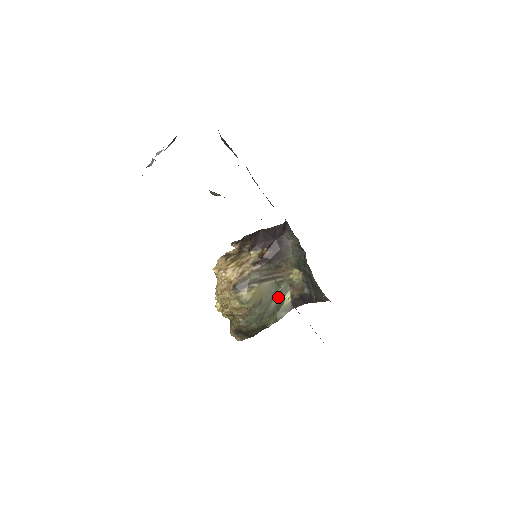
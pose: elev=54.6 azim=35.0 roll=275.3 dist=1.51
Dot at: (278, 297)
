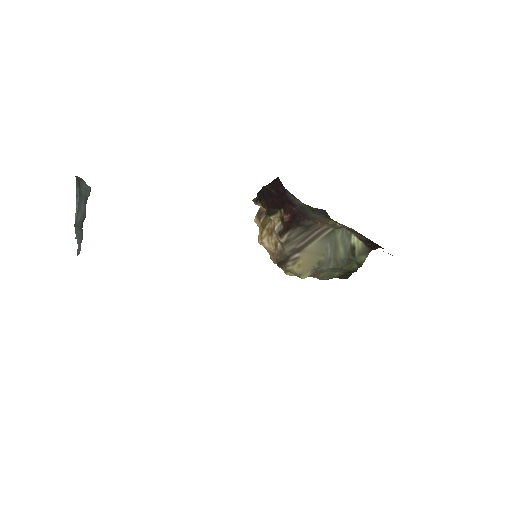
Dot at: (342, 245)
